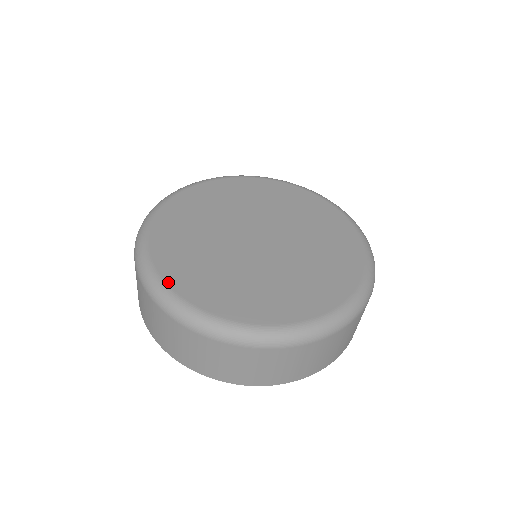
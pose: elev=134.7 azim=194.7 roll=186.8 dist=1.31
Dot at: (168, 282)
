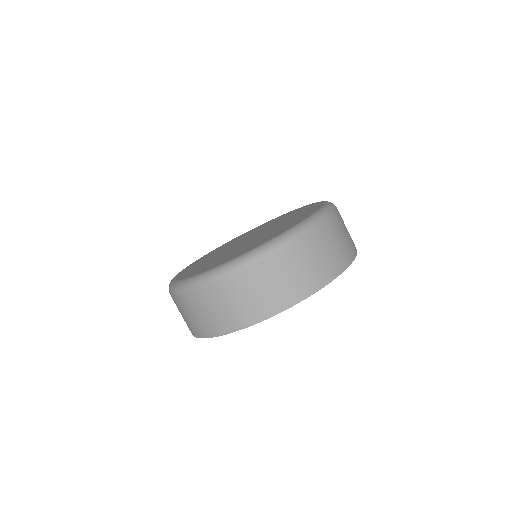
Dot at: (178, 279)
